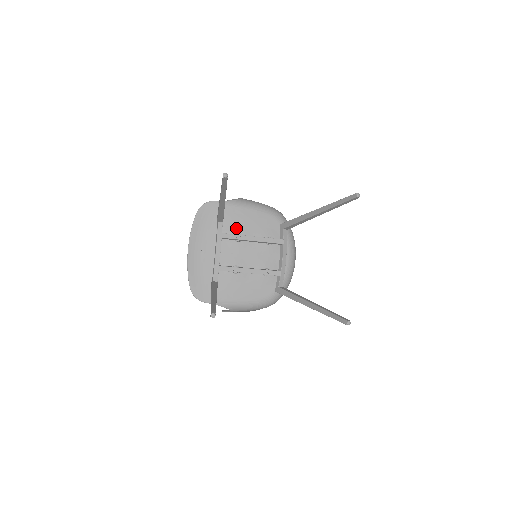
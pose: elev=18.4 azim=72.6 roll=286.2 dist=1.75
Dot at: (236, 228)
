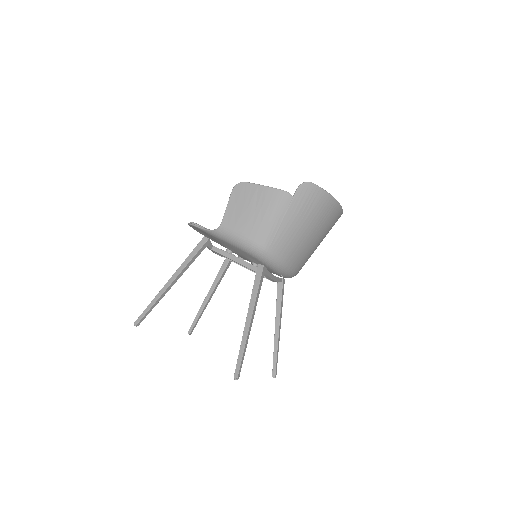
Dot at: (224, 245)
